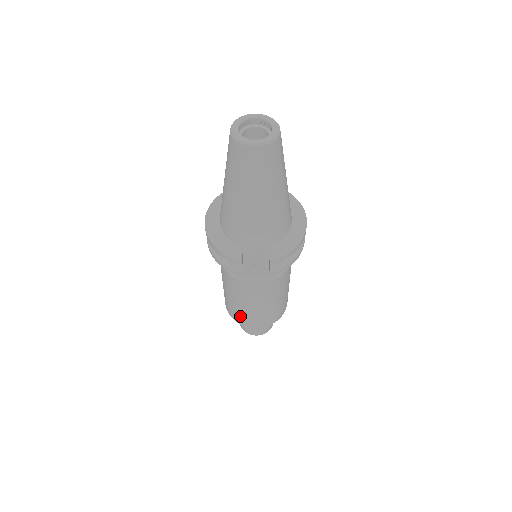
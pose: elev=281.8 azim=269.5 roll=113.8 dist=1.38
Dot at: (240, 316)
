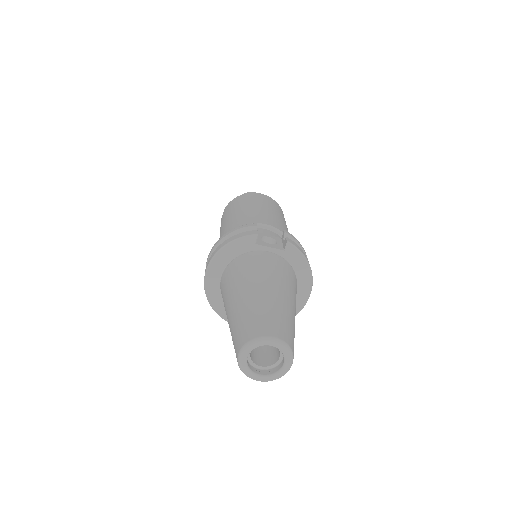
Dot at: occluded
